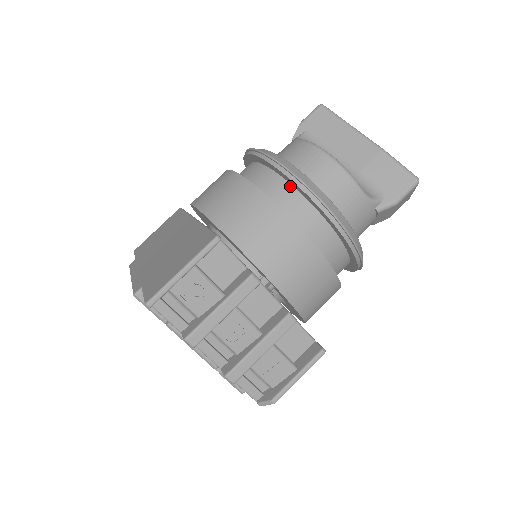
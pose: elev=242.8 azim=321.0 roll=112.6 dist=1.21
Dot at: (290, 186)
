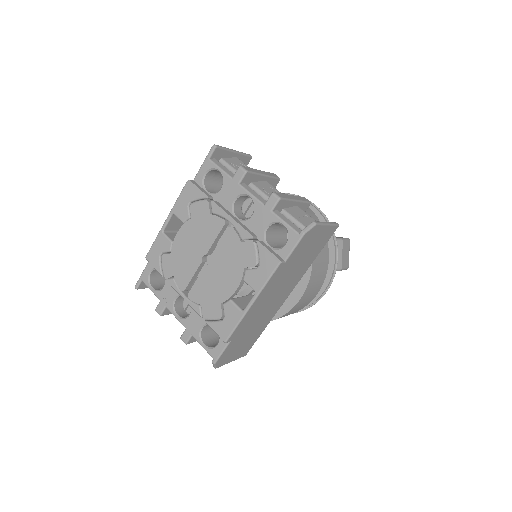
Dot at: occluded
